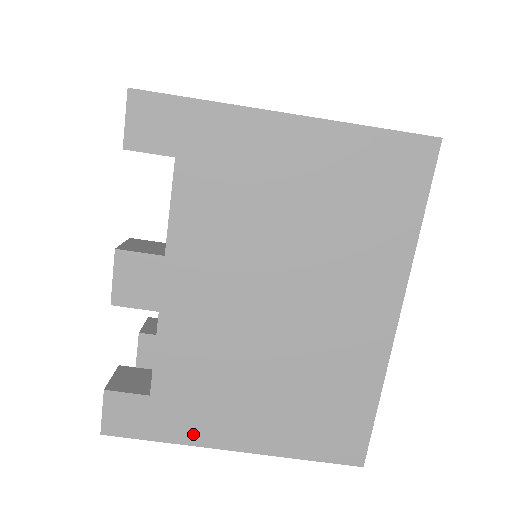
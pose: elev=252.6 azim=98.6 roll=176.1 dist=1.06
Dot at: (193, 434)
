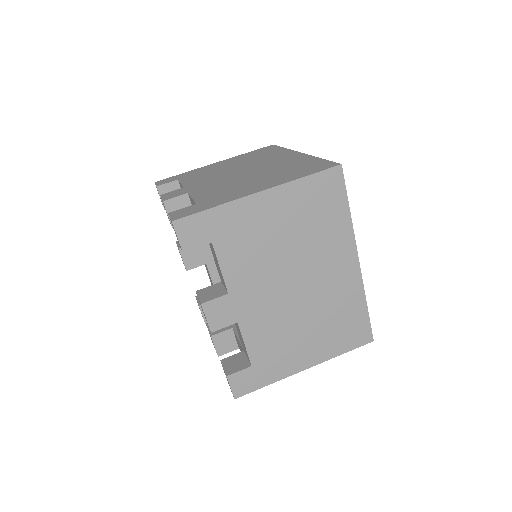
Dot at: (230, 199)
